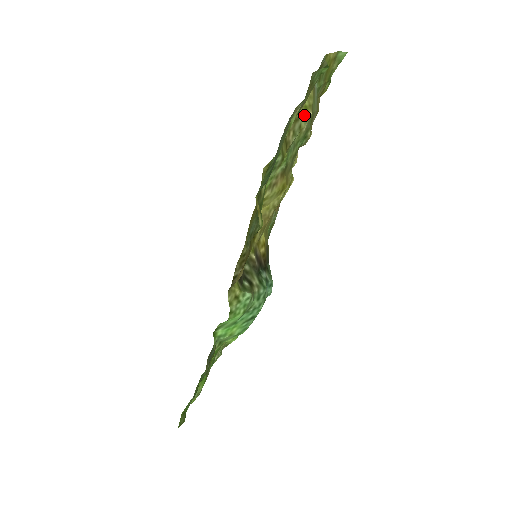
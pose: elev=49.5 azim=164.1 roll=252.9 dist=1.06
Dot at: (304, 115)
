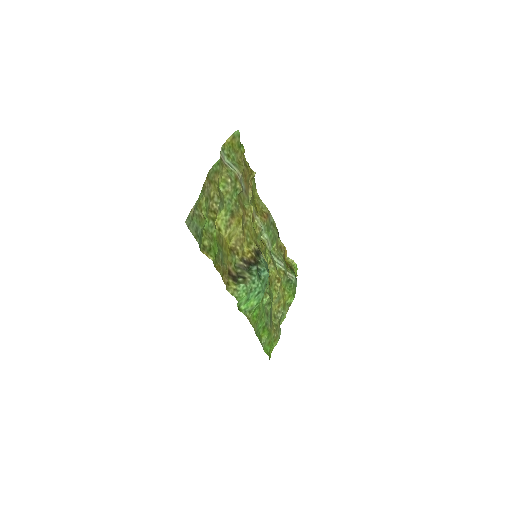
Dot at: (225, 184)
